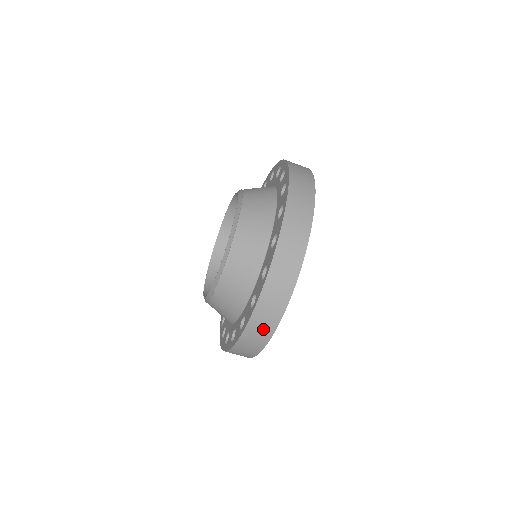
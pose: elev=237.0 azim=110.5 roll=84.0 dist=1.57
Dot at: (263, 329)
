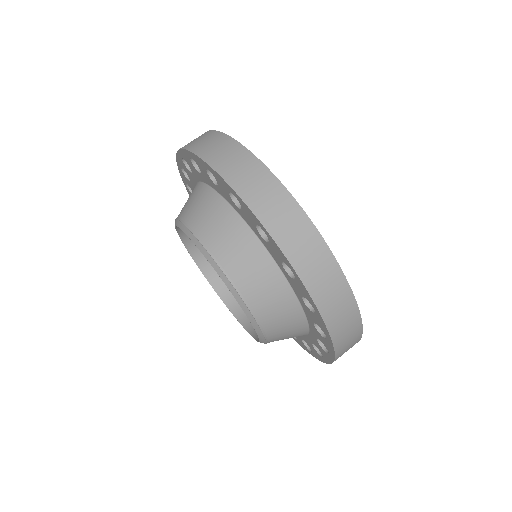
Dot at: (269, 195)
